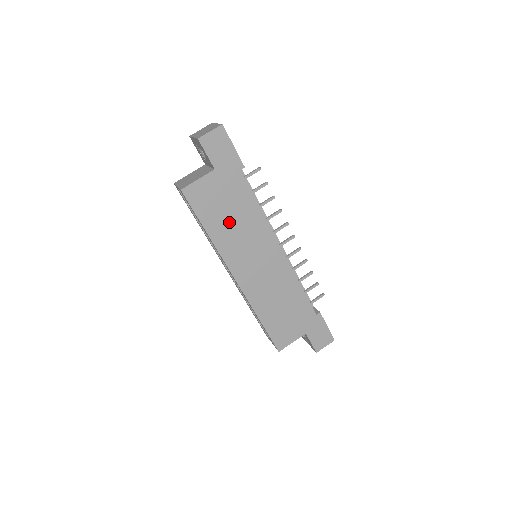
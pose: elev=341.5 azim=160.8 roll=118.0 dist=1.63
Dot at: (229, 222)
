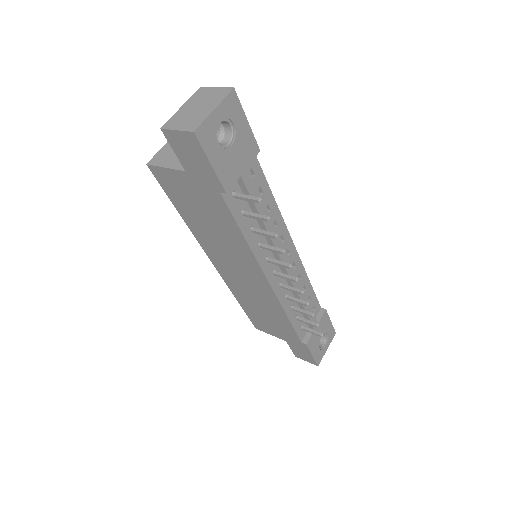
Dot at: (206, 224)
